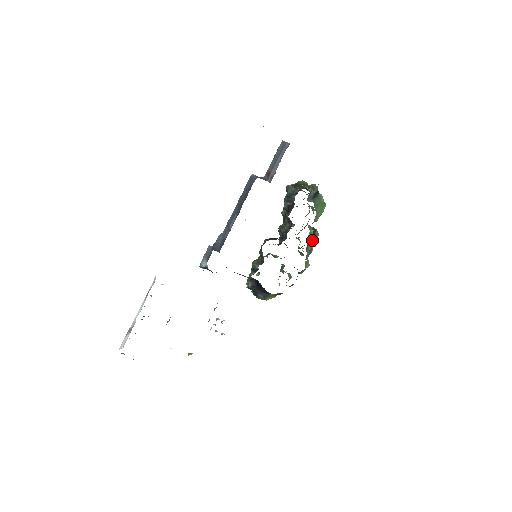
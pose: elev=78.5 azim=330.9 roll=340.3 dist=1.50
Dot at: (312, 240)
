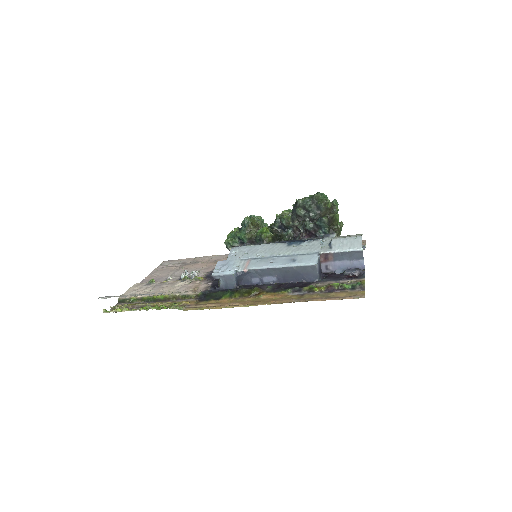
Dot at: occluded
